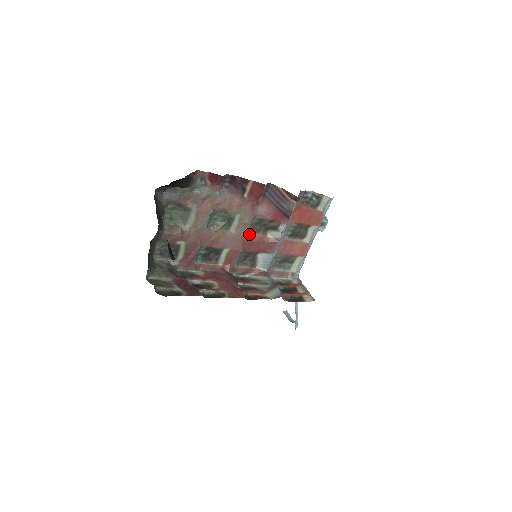
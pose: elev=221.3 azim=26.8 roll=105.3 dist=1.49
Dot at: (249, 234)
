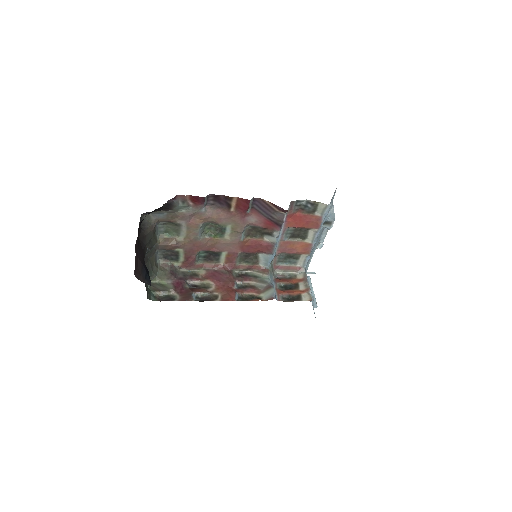
Dot at: (245, 239)
